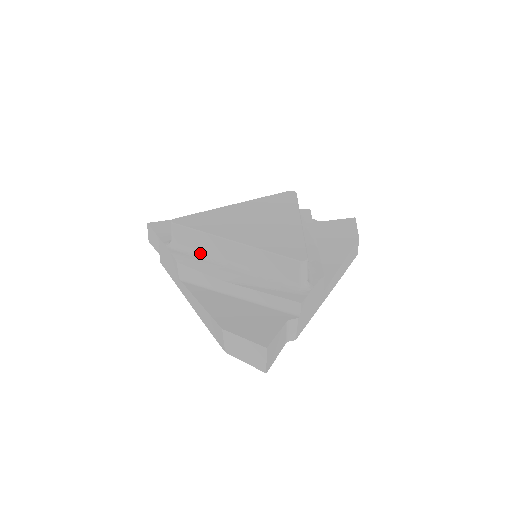
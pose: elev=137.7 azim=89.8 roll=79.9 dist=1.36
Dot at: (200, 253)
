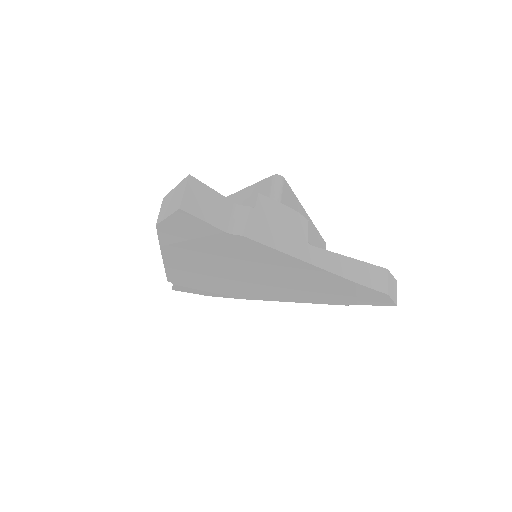
Dot at: occluded
